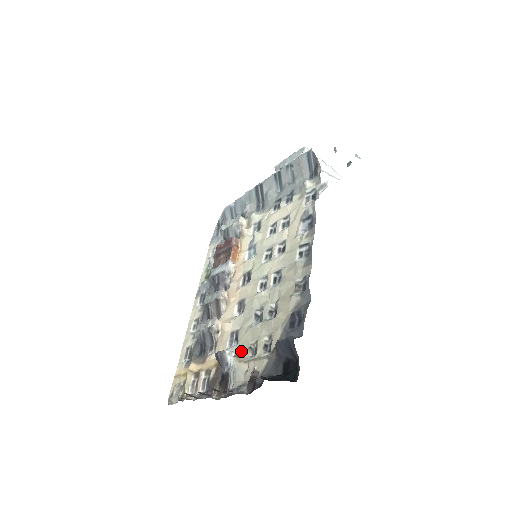
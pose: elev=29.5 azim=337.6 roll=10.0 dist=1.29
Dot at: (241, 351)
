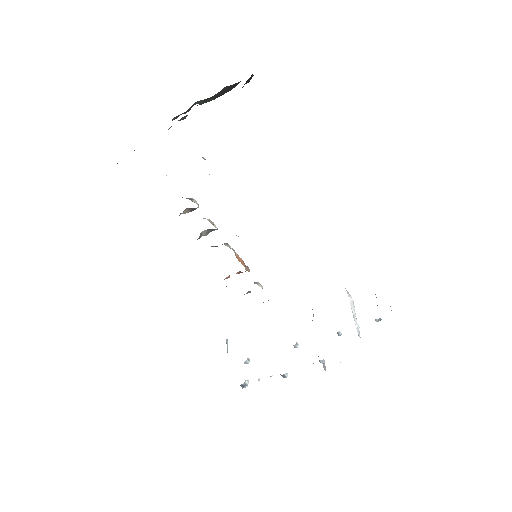
Dot at: occluded
